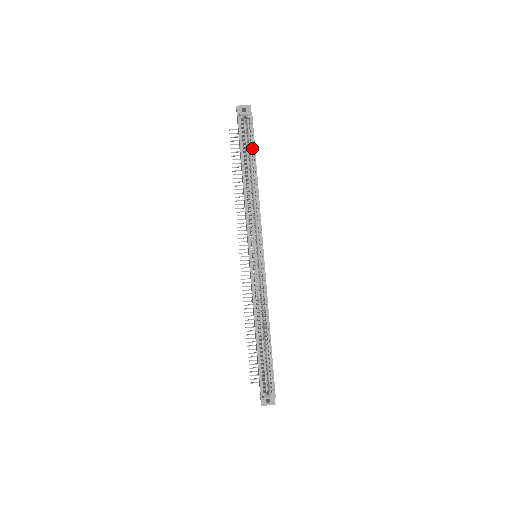
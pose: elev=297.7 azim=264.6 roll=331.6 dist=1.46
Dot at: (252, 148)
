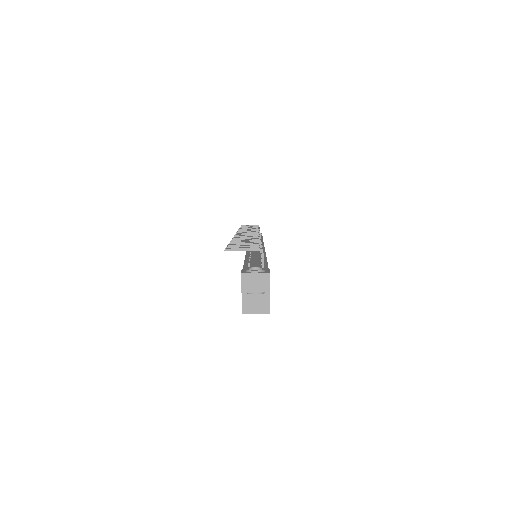
Dot at: occluded
